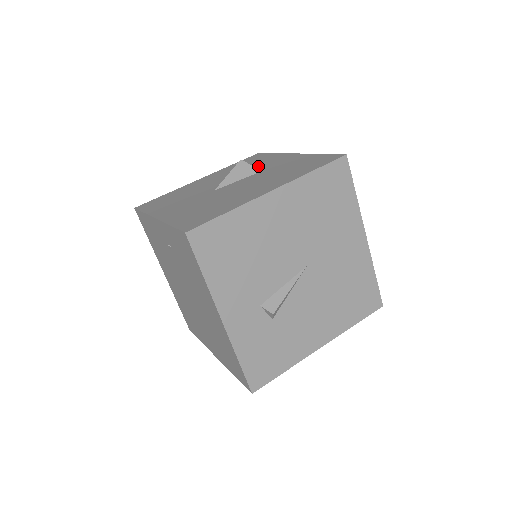
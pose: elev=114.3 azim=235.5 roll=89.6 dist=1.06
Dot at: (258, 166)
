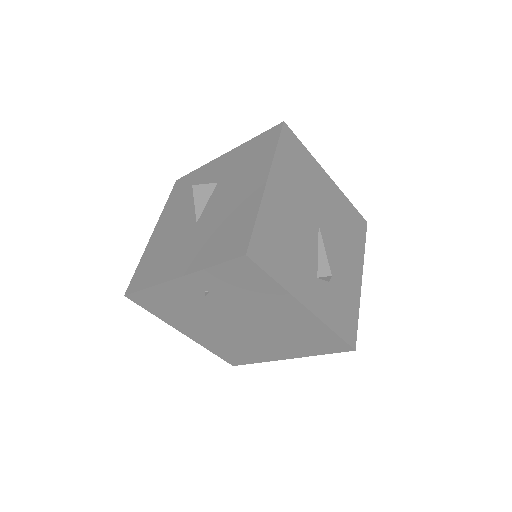
Dot at: occluded
